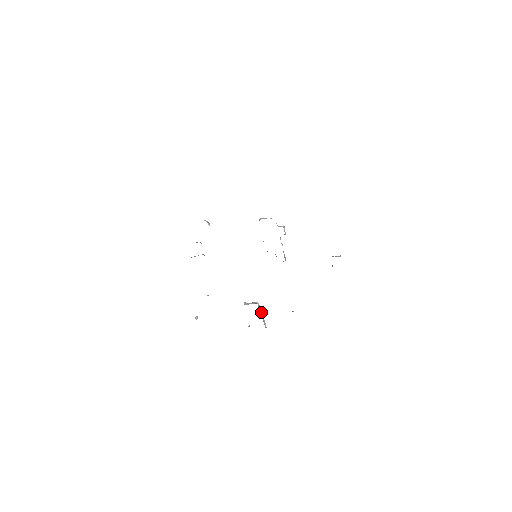
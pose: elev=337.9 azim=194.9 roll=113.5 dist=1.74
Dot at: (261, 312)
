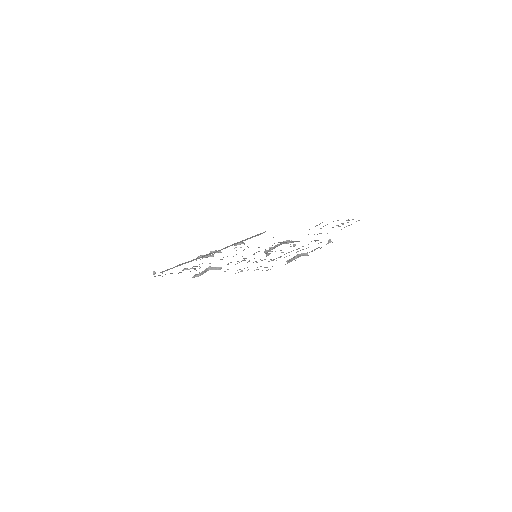
Dot at: occluded
